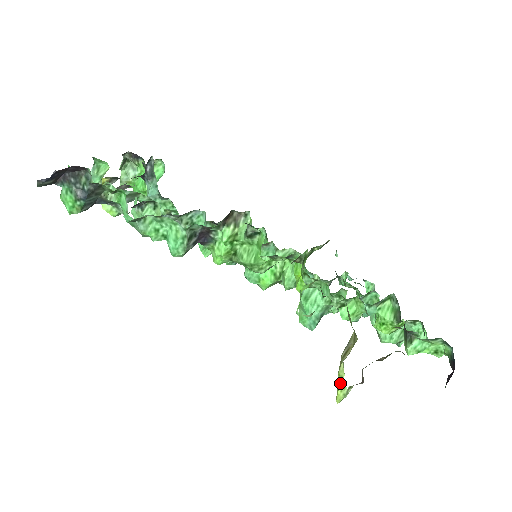
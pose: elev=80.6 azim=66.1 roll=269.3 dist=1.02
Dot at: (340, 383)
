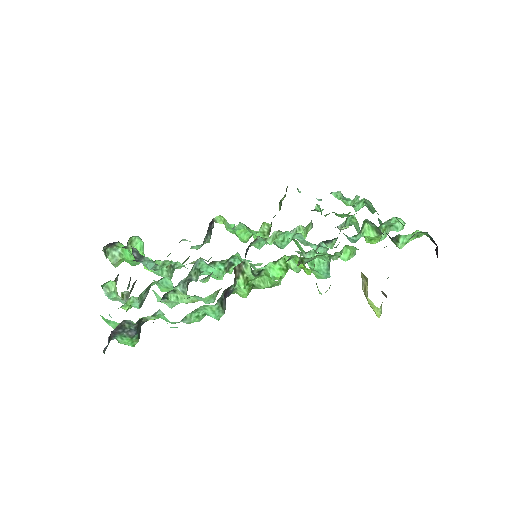
Dot at: (373, 308)
